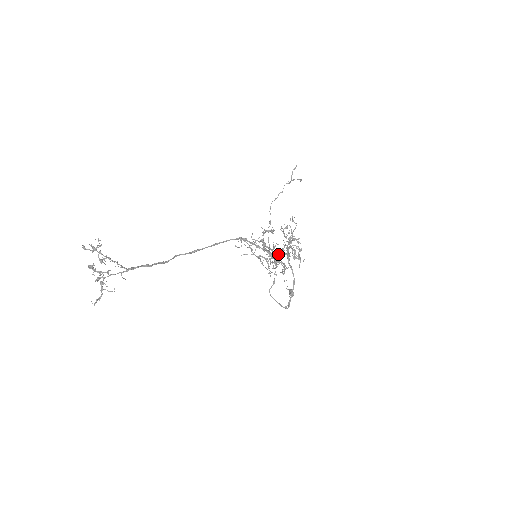
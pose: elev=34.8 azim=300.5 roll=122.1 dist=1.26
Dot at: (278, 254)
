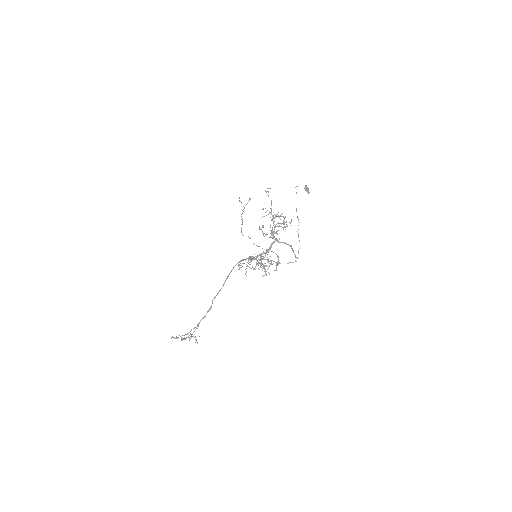
Dot at: occluded
